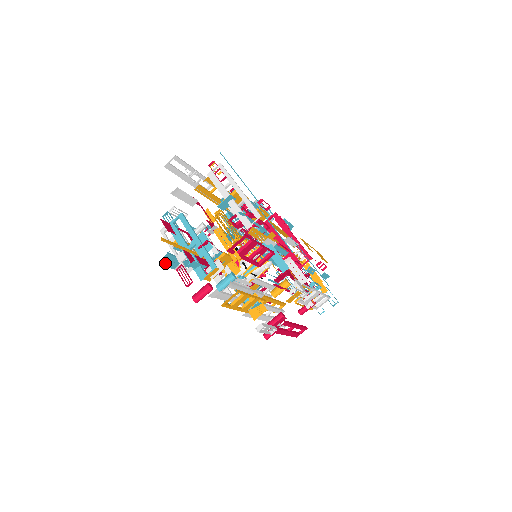
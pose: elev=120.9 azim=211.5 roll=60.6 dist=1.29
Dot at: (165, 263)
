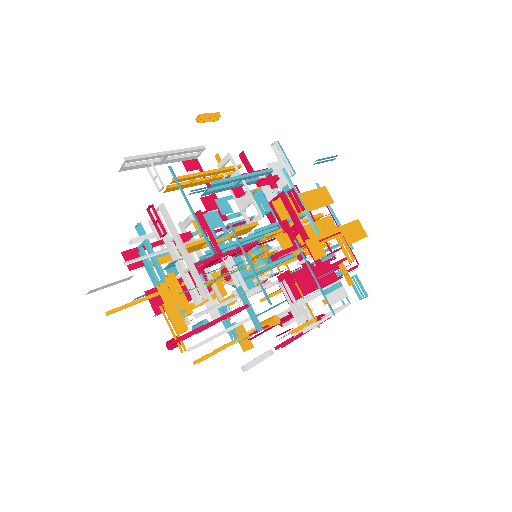
Dot at: (139, 297)
